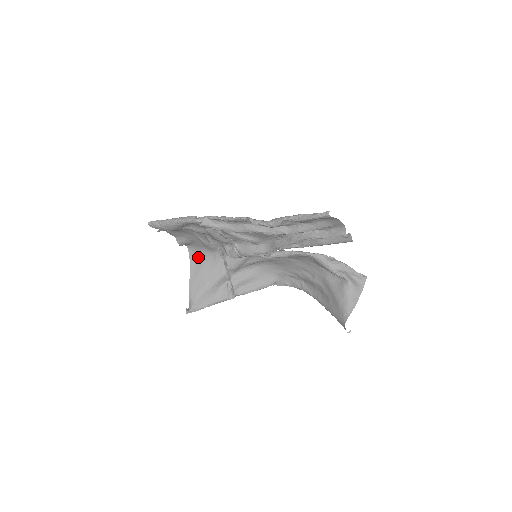
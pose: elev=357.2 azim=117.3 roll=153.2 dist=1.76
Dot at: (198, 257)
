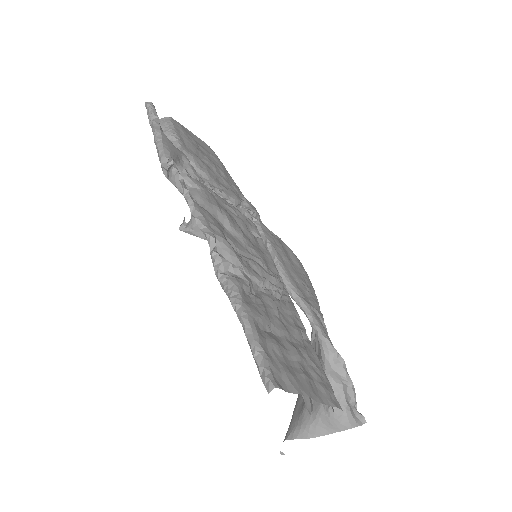
Dot at: occluded
